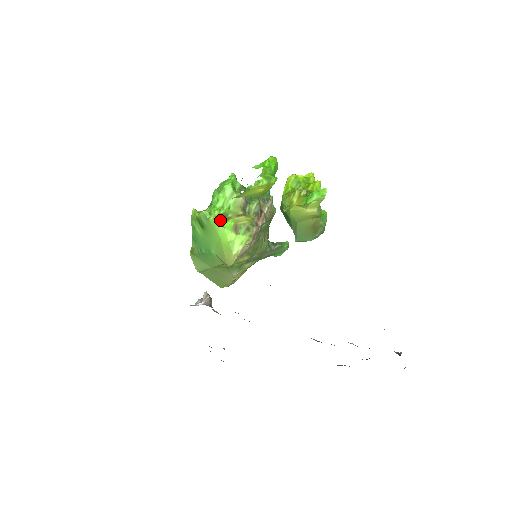
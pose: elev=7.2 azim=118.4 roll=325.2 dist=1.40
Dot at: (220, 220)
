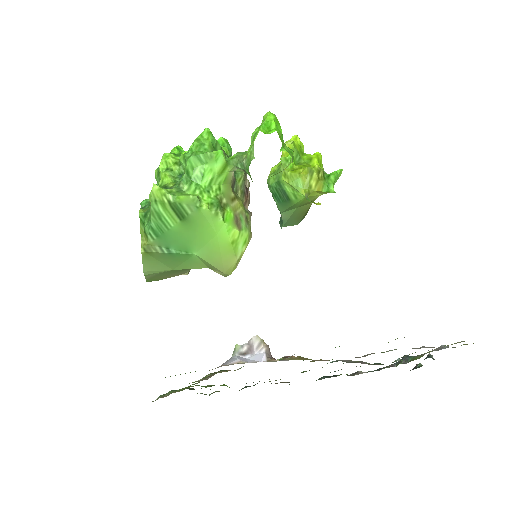
Dot at: (218, 210)
